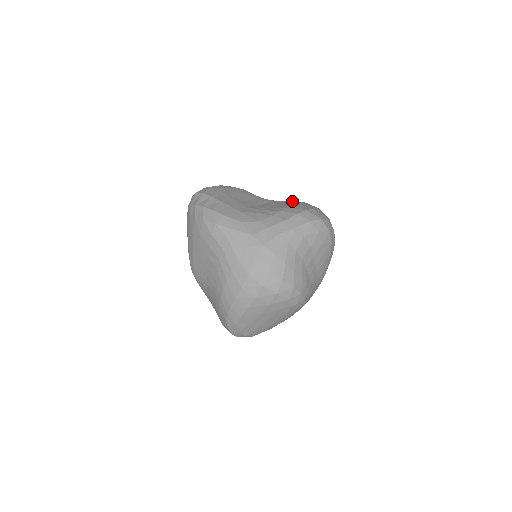
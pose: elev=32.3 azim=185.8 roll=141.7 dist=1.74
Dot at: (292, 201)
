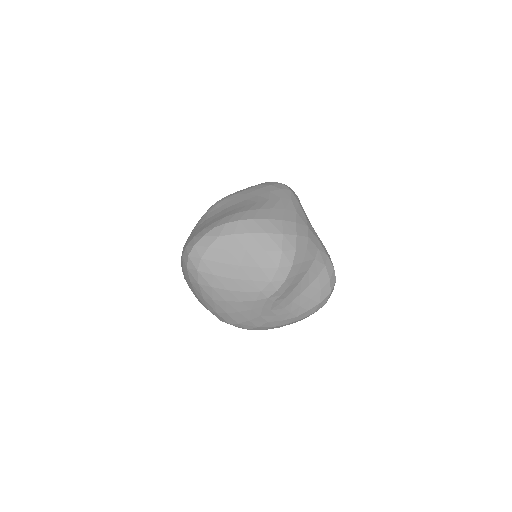
Dot at: occluded
